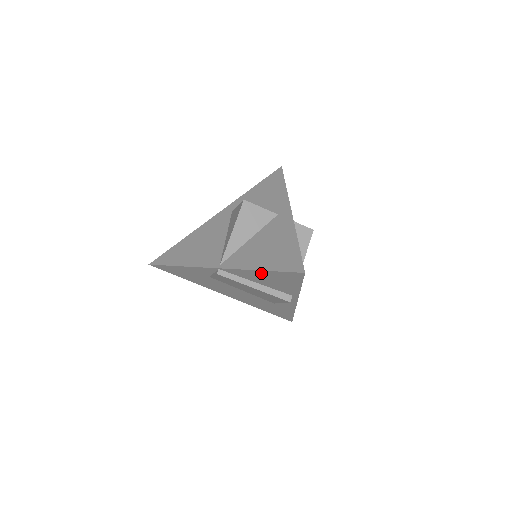
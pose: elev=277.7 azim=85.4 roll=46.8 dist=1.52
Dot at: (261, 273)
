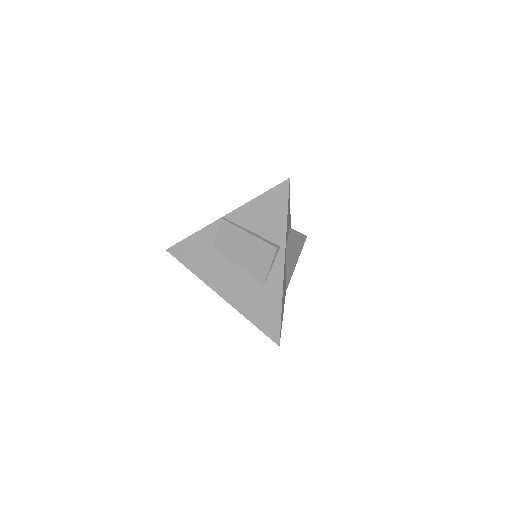
Dot at: (257, 204)
